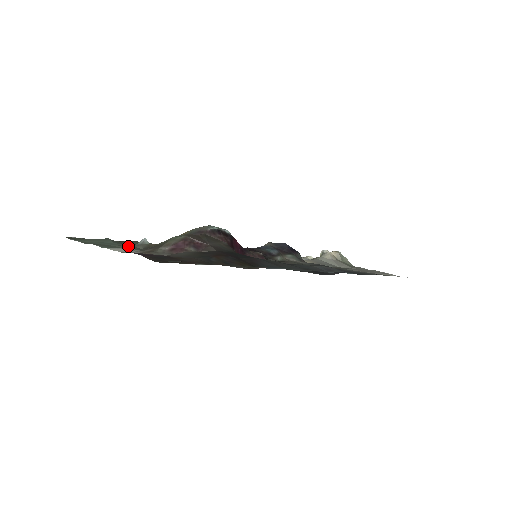
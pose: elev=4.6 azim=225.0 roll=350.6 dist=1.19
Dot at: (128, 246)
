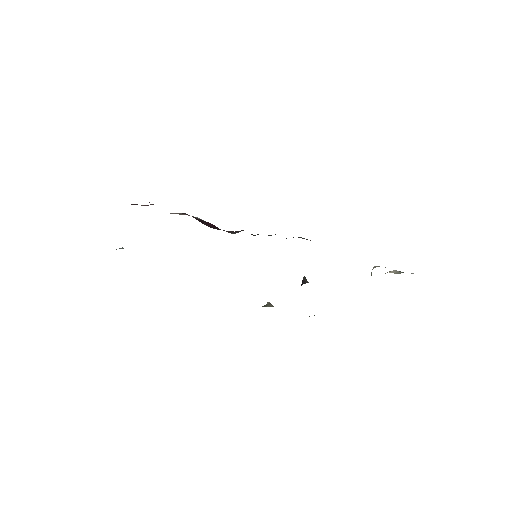
Dot at: occluded
